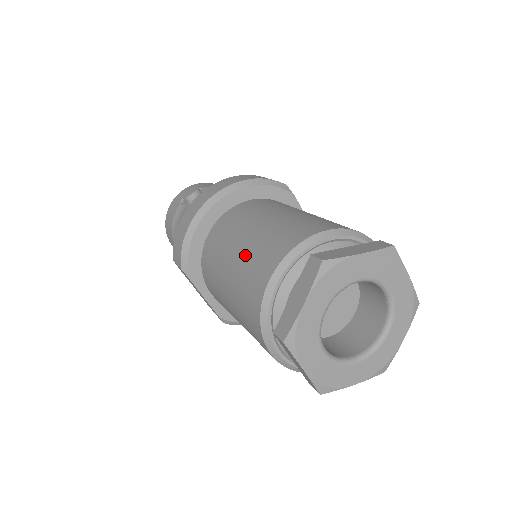
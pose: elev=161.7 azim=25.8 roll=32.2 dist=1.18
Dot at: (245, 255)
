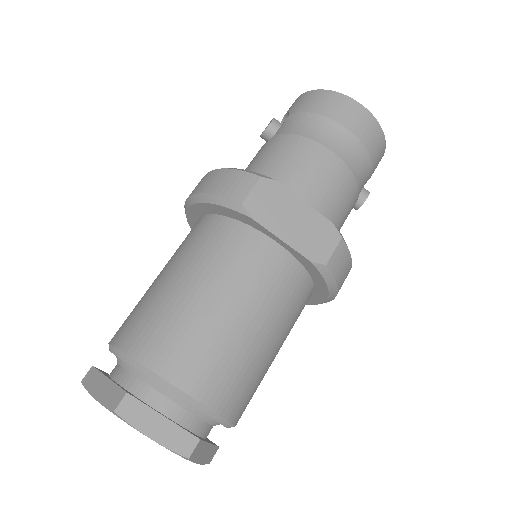
Dot at: occluded
